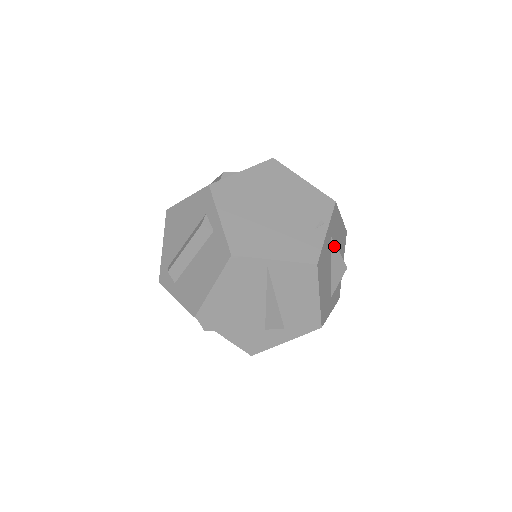
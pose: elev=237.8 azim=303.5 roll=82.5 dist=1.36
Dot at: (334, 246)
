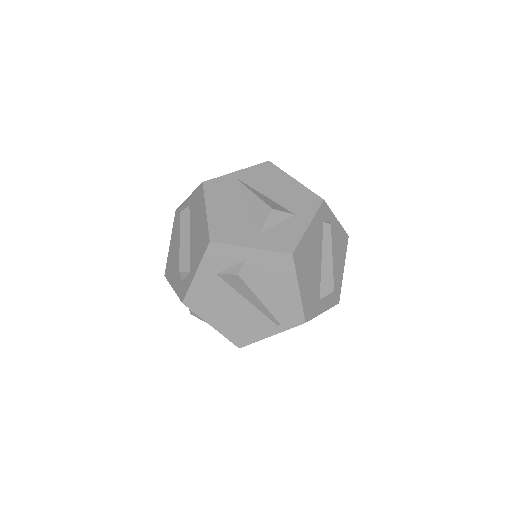
Dot at: occluded
